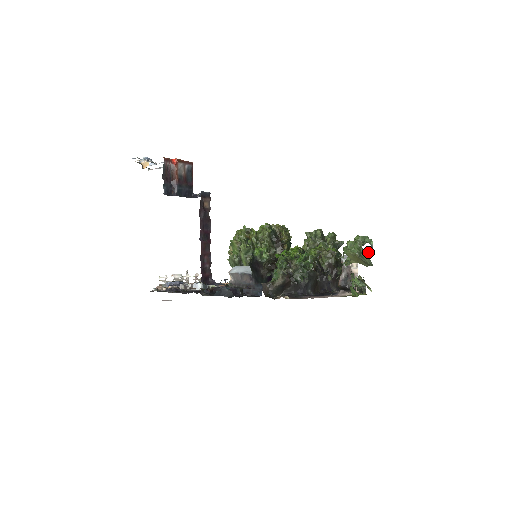
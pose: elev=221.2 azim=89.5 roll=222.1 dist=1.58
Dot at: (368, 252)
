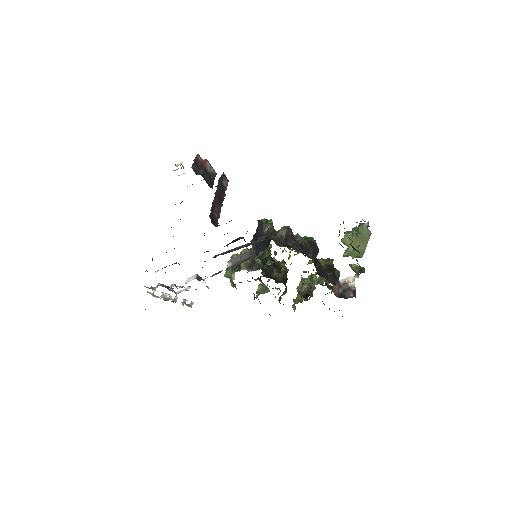
Dot at: (365, 225)
